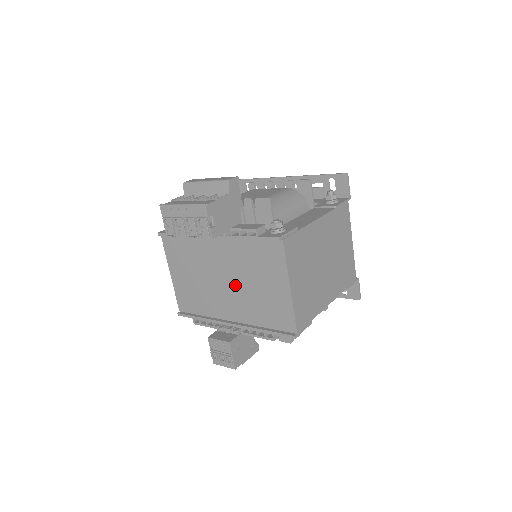
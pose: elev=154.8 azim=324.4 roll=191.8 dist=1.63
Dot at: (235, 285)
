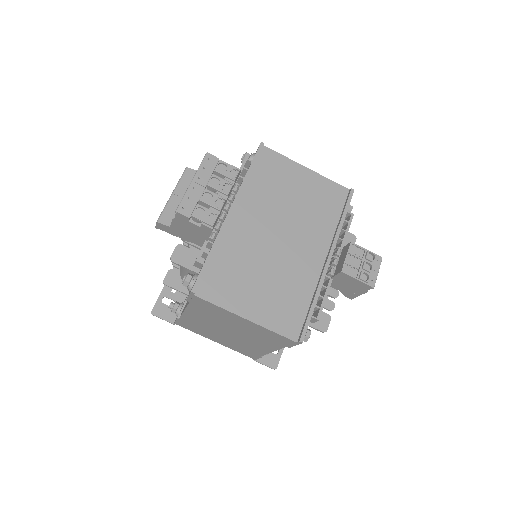
Dot at: (288, 226)
